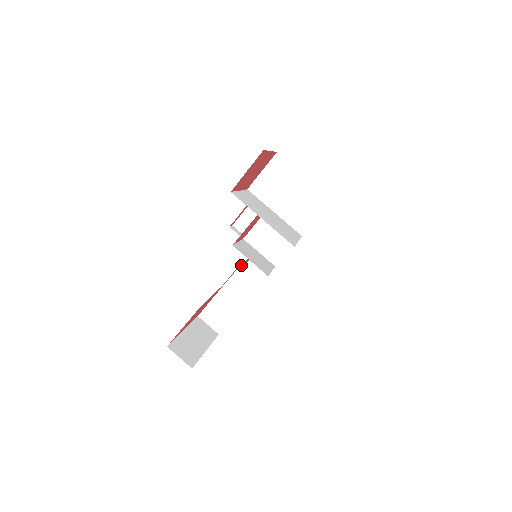
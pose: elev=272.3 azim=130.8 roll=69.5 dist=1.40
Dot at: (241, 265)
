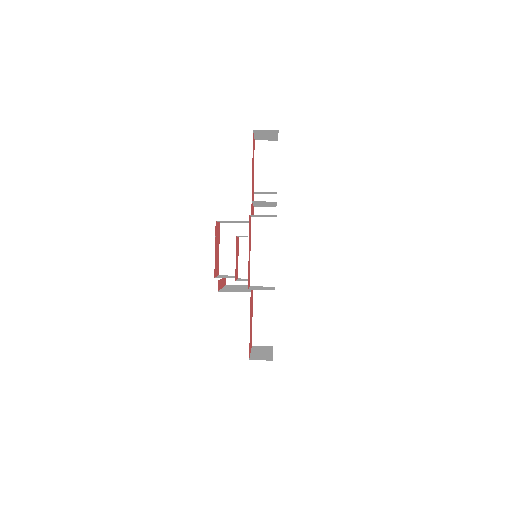
Dot at: occluded
